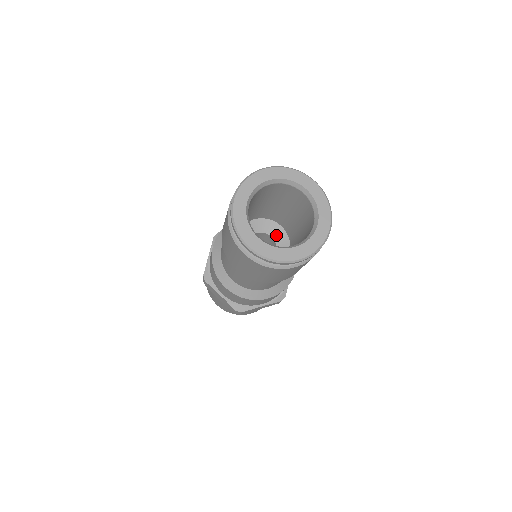
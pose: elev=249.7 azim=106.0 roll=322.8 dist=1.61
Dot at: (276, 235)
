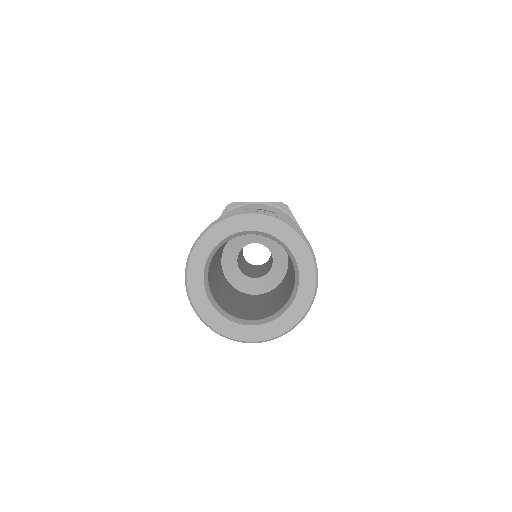
Dot at: (257, 239)
